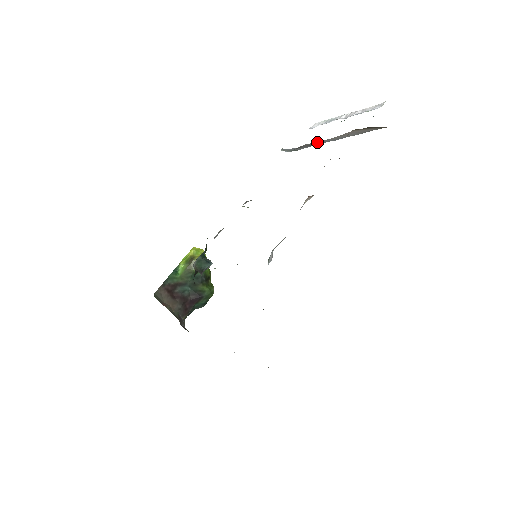
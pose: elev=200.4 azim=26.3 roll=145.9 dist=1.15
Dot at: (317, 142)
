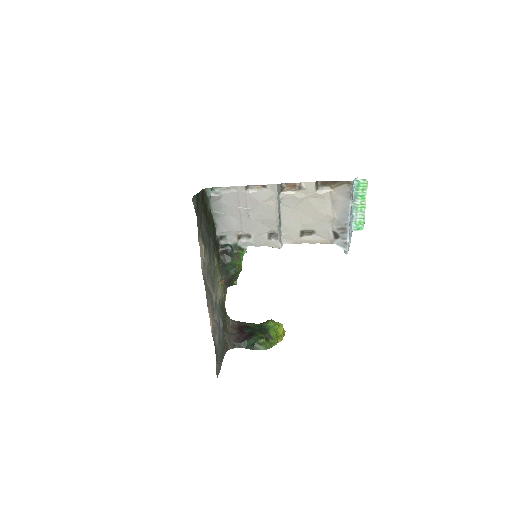
Dot at: (338, 220)
